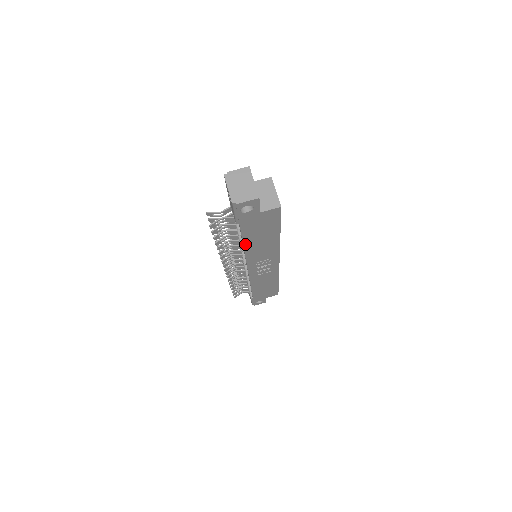
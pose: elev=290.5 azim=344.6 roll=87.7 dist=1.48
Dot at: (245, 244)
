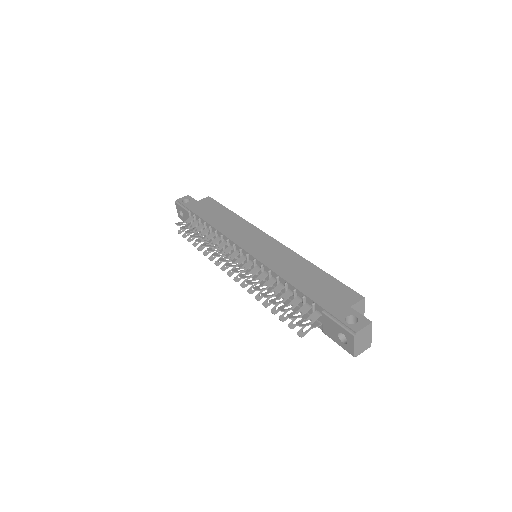
Dot at: occluded
